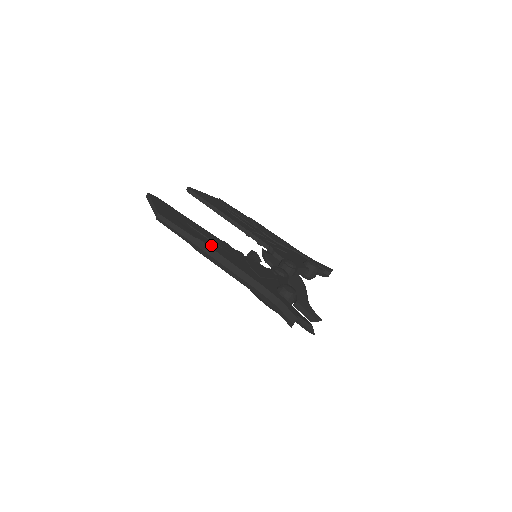
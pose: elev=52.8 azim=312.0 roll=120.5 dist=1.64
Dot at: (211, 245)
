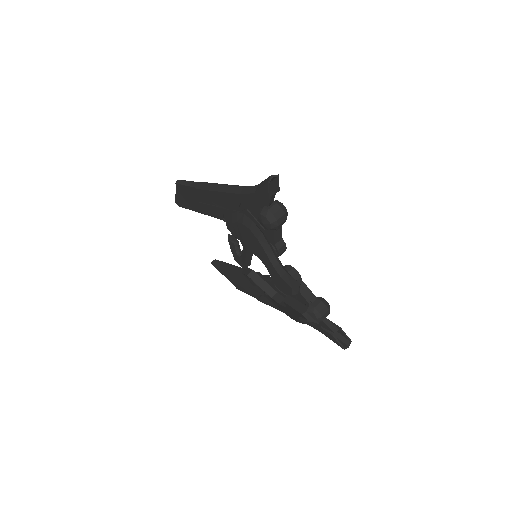
Dot at: occluded
